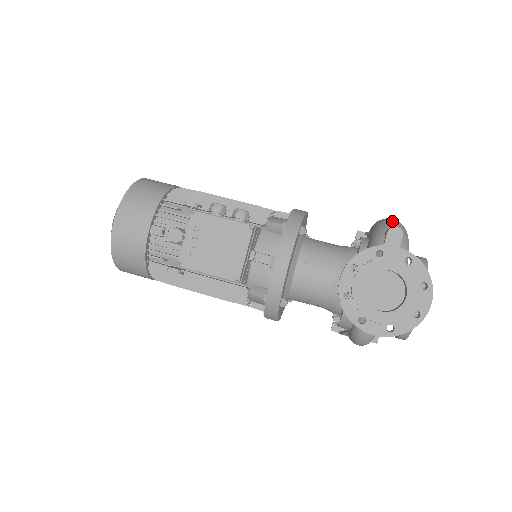
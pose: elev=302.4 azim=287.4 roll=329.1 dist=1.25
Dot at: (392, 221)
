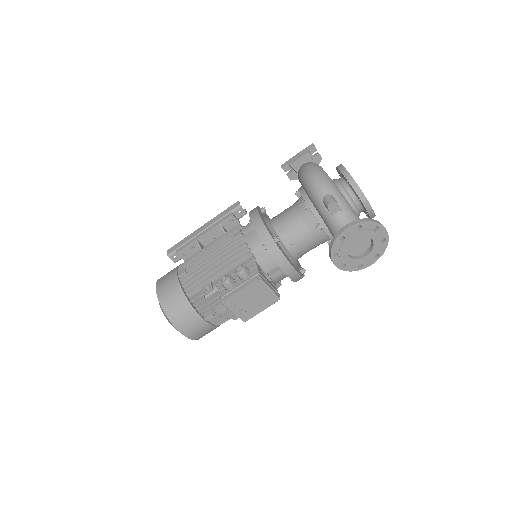
Dot at: (317, 186)
